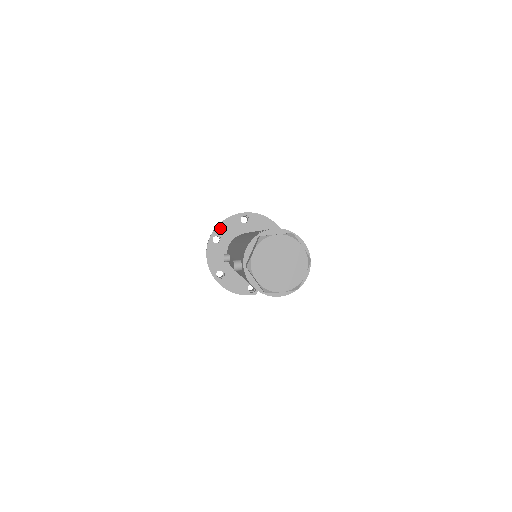
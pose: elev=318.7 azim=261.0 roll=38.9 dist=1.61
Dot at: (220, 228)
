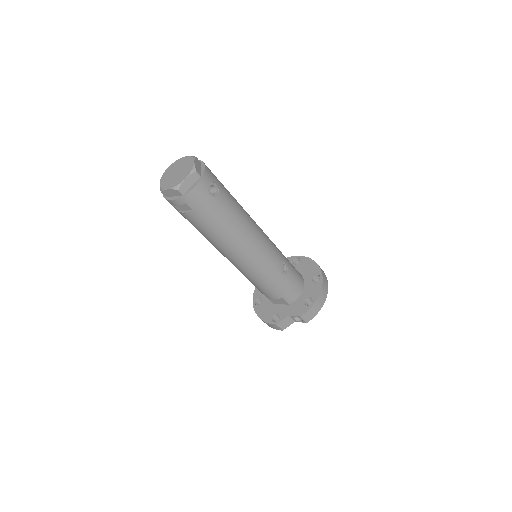
Dot at: occluded
